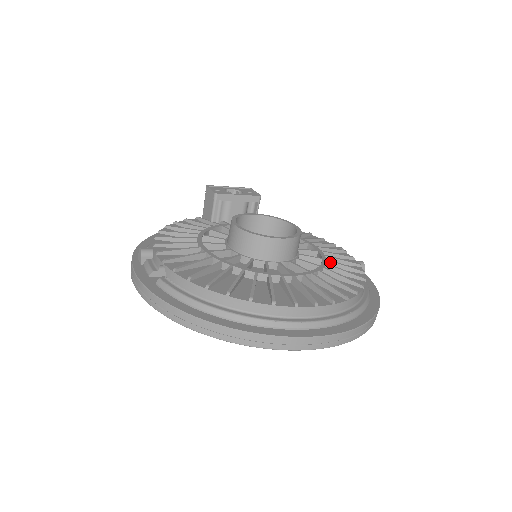
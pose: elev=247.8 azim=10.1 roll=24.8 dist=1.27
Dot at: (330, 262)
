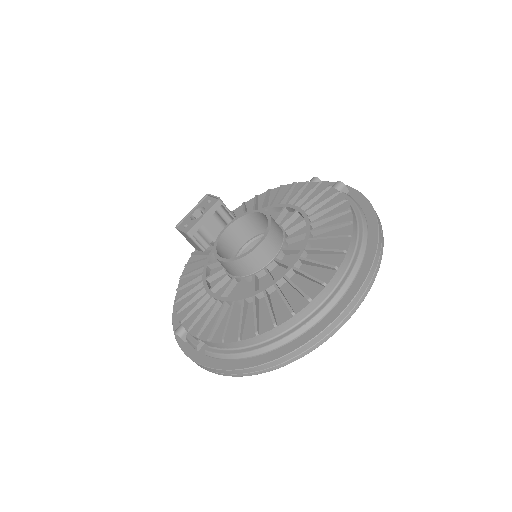
Dot at: (312, 216)
